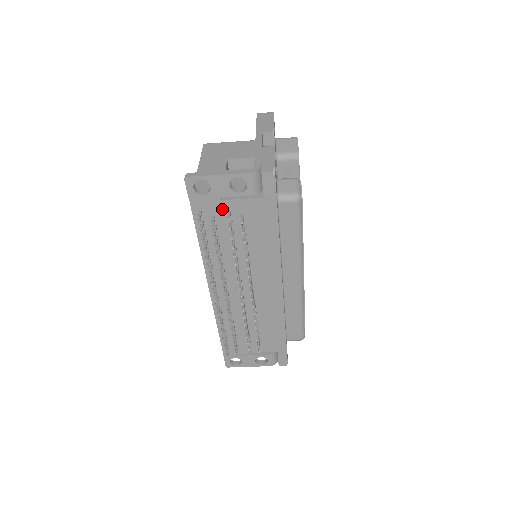
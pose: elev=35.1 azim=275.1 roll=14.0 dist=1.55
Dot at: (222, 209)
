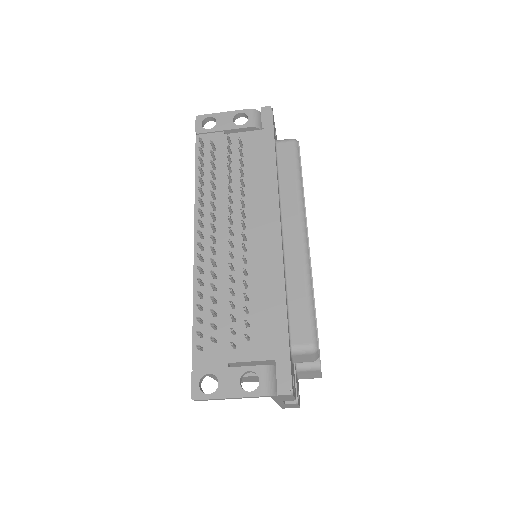
Dot at: (223, 143)
